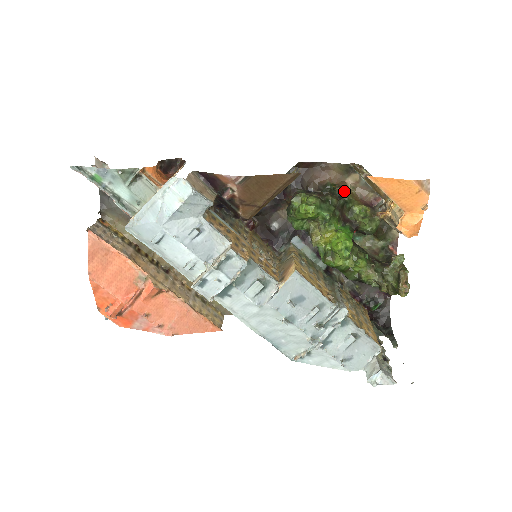
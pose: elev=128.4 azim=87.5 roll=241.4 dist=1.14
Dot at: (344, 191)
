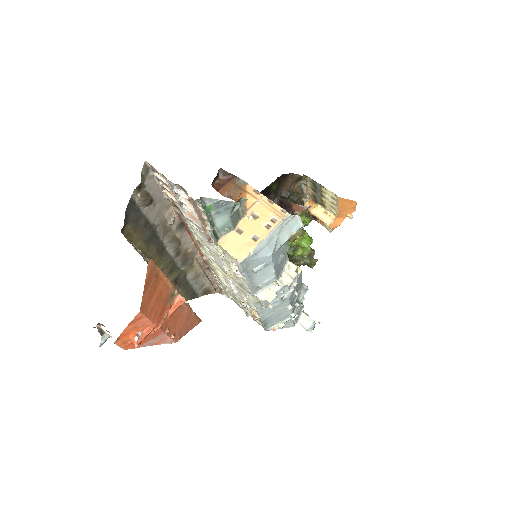
Dot at: (301, 198)
